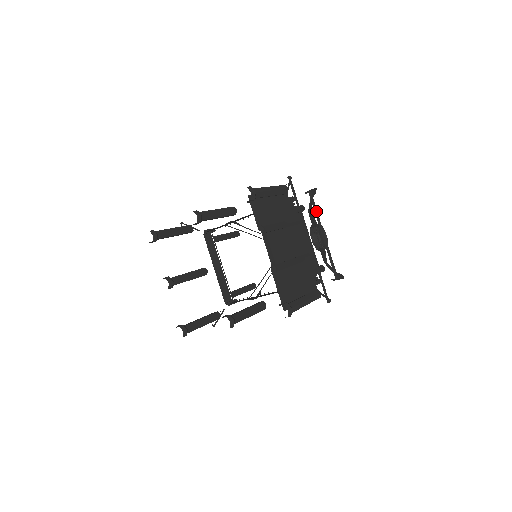
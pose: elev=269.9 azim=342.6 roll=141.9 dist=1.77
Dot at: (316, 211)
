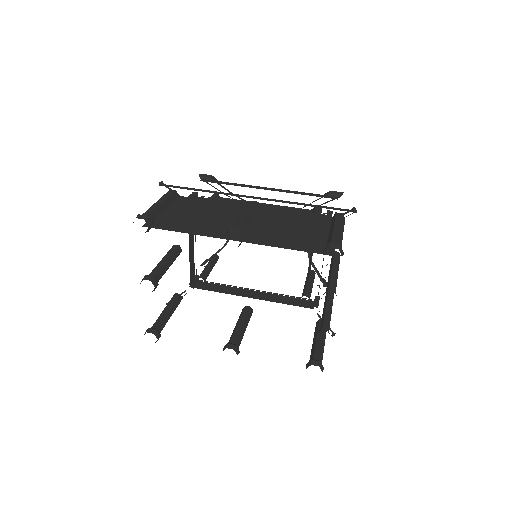
Dot at: occluded
